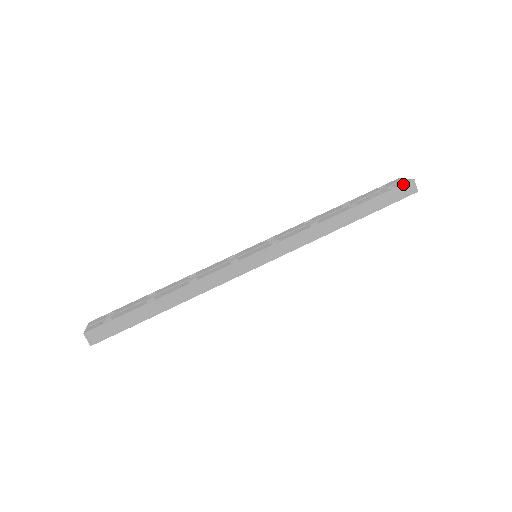
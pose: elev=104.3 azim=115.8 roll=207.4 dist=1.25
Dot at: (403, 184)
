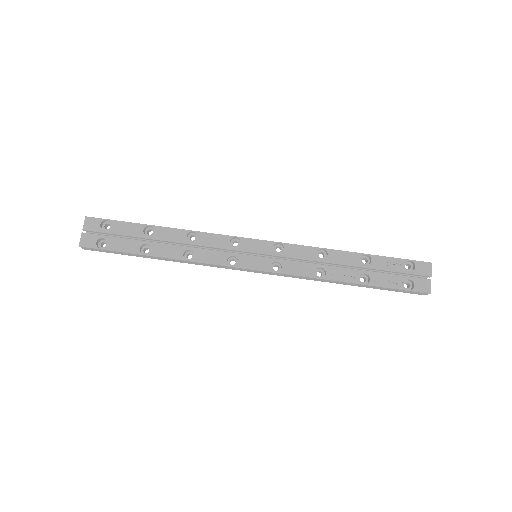
Dot at: (418, 292)
